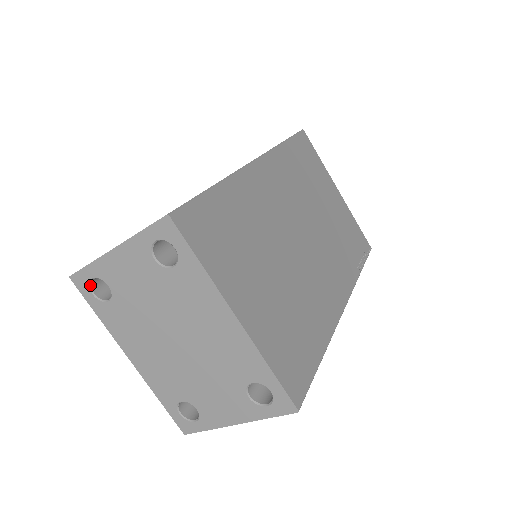
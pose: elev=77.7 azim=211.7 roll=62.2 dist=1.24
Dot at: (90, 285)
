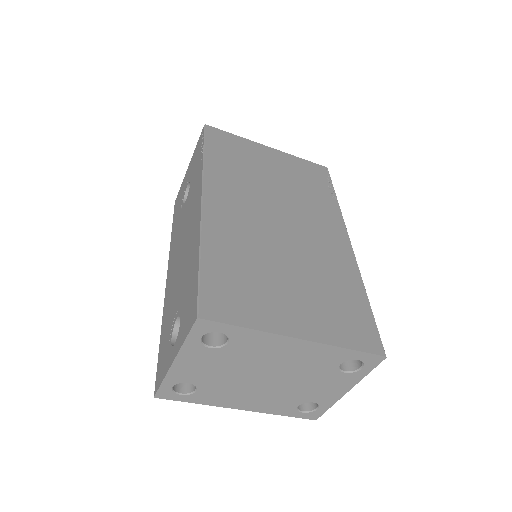
Dot at: (174, 391)
